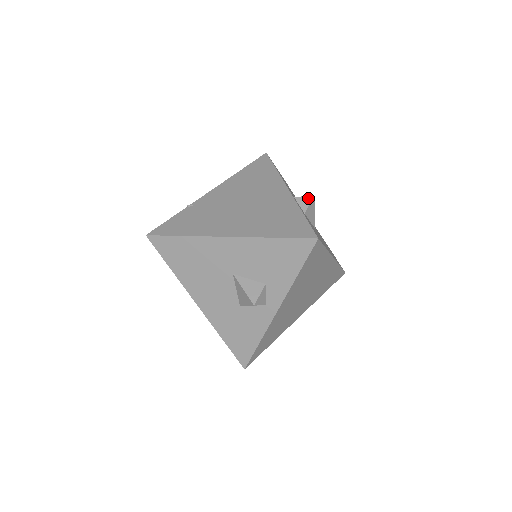
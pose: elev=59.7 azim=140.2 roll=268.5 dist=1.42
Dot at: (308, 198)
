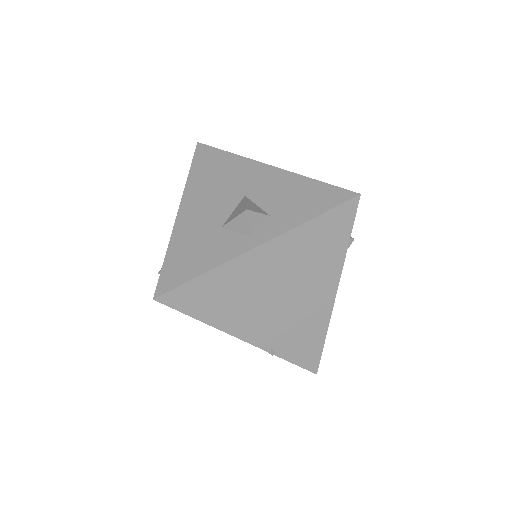
Dot at: occluded
